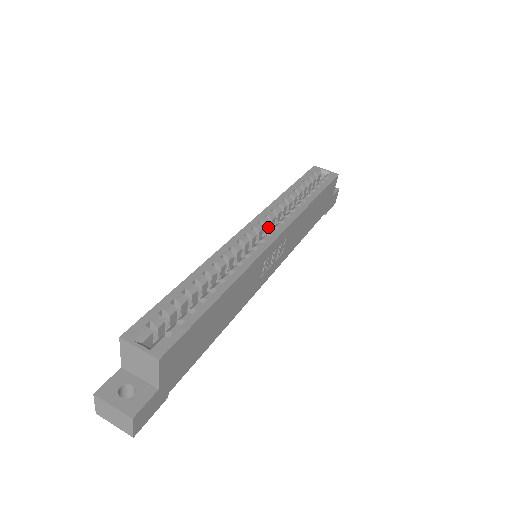
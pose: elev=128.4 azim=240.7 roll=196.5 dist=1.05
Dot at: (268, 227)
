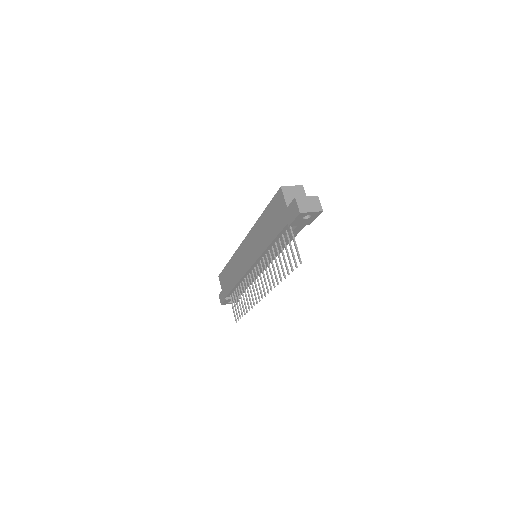
Dot at: occluded
